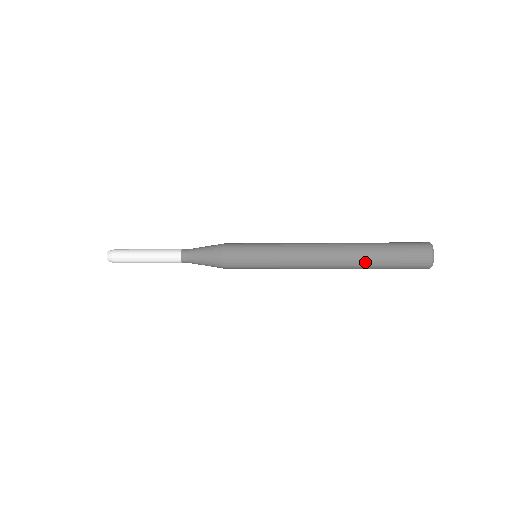
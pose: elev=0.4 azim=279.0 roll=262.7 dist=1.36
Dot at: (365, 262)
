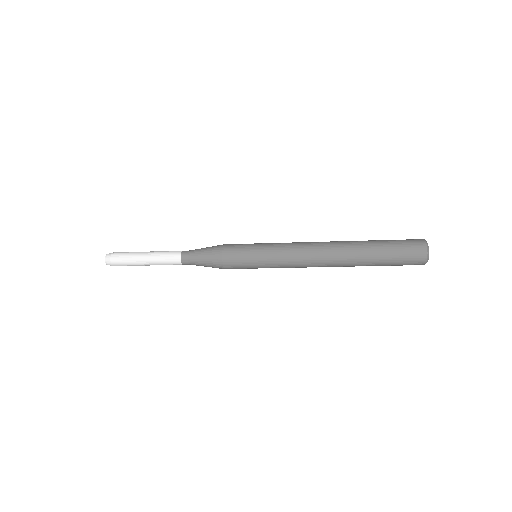
Dot at: (363, 258)
